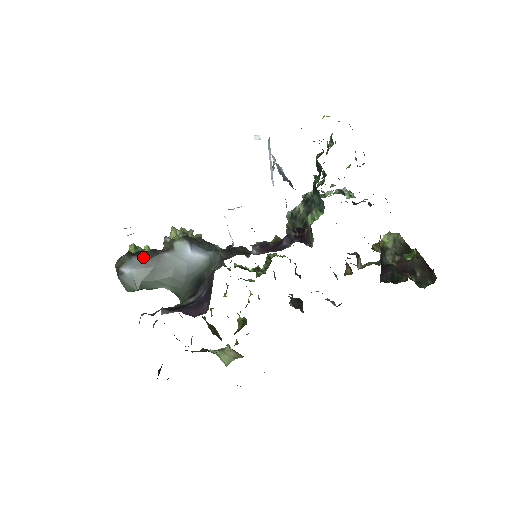
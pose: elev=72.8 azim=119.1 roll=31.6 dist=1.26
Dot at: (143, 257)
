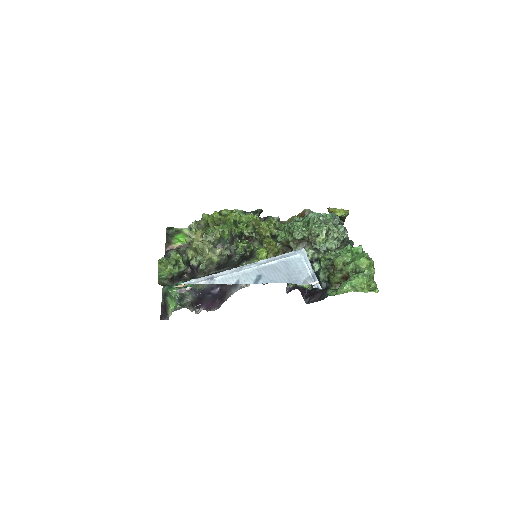
Dot at: occluded
